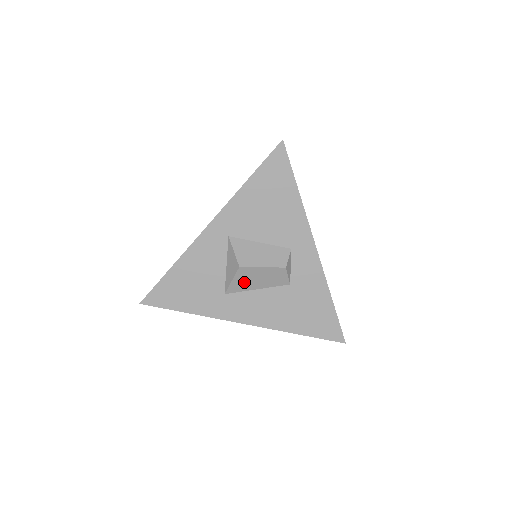
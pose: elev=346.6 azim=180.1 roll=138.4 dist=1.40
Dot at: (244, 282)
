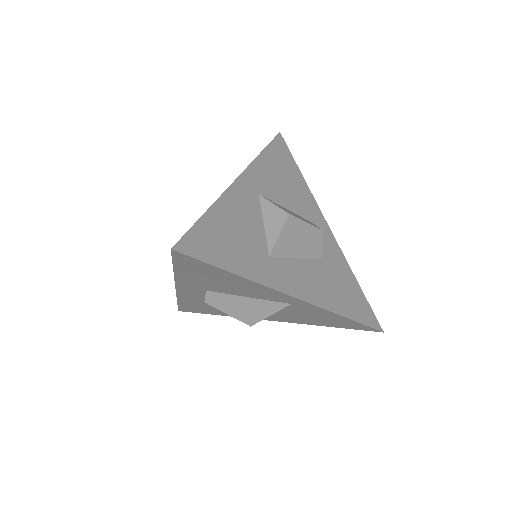
Dot at: (289, 241)
